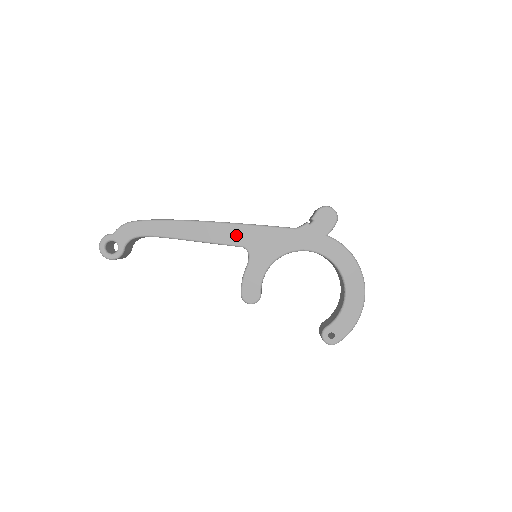
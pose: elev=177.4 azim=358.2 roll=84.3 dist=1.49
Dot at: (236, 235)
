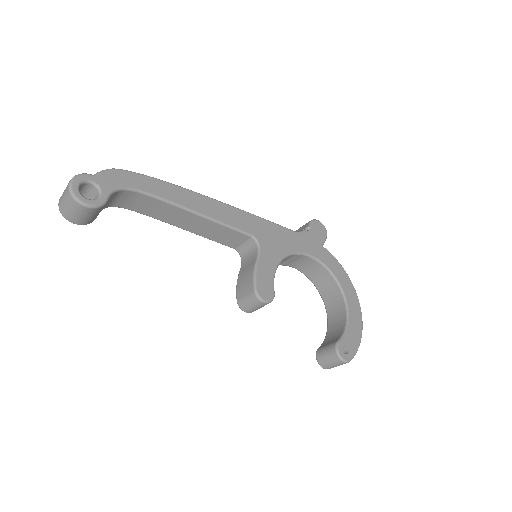
Dot at: (245, 221)
